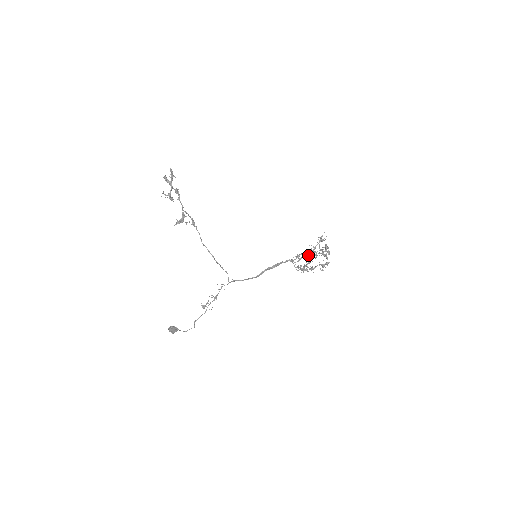
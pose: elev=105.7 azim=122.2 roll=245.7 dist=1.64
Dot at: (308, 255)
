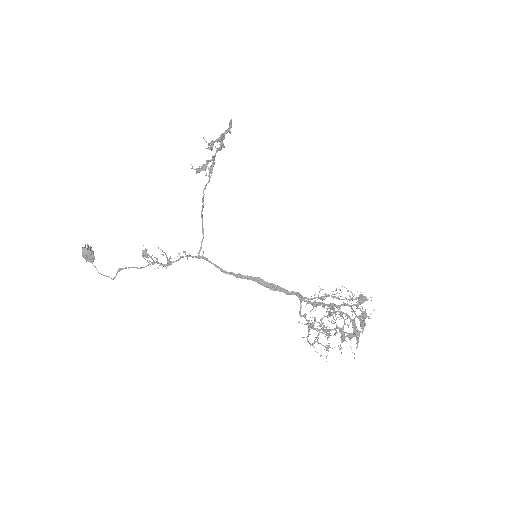
Dot at: (328, 304)
